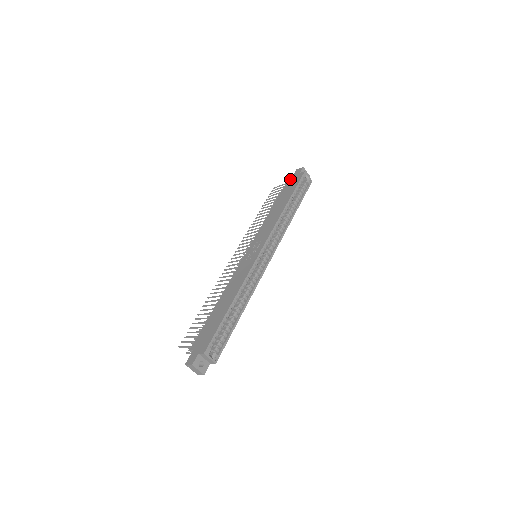
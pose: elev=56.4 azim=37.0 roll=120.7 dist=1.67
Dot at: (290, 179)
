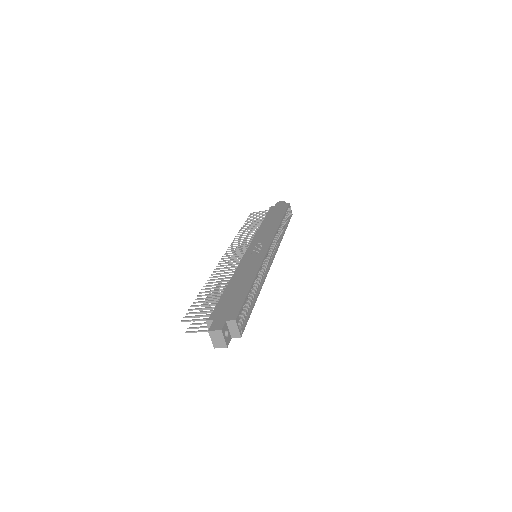
Dot at: (273, 207)
